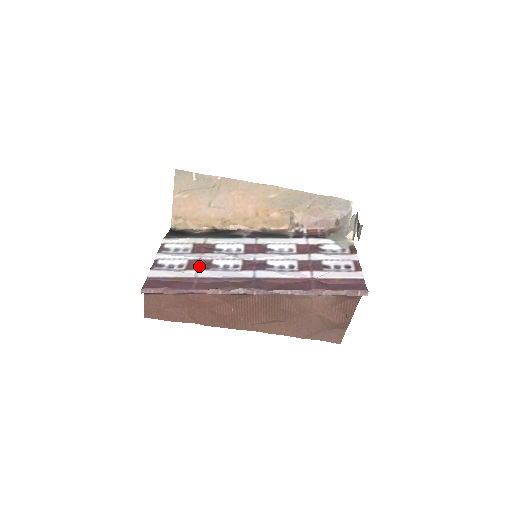
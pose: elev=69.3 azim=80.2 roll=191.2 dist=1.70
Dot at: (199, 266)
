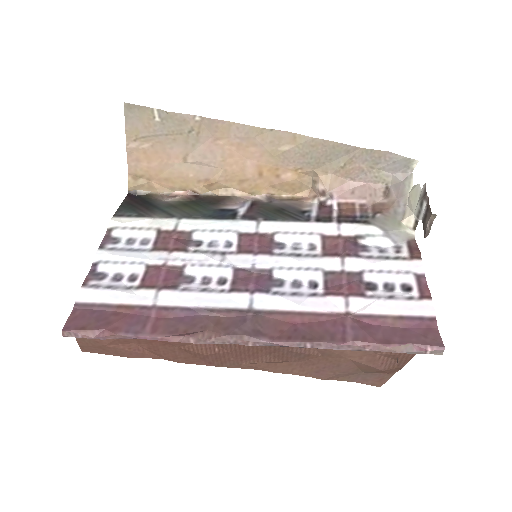
Dot at: (161, 281)
